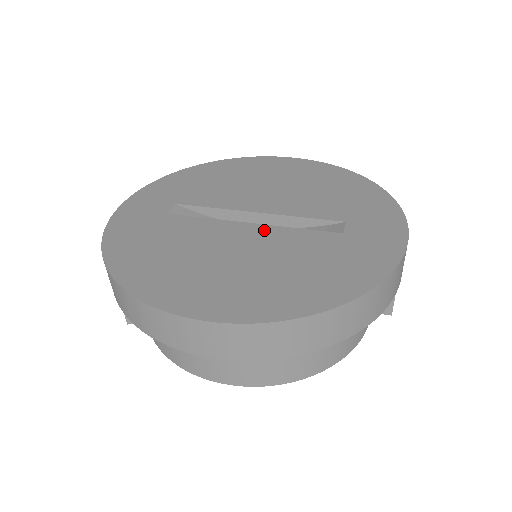
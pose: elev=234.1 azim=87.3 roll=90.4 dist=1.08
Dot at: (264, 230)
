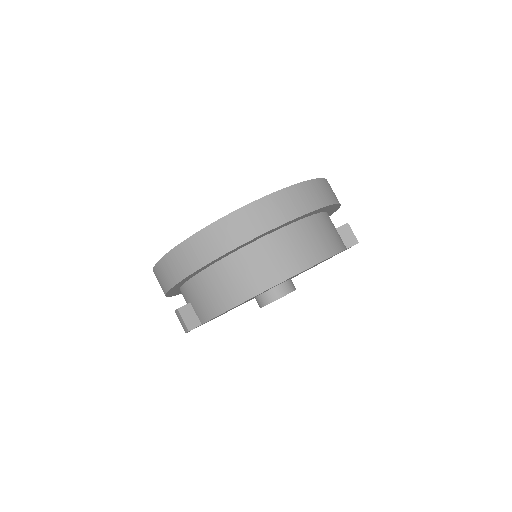
Dot at: occluded
